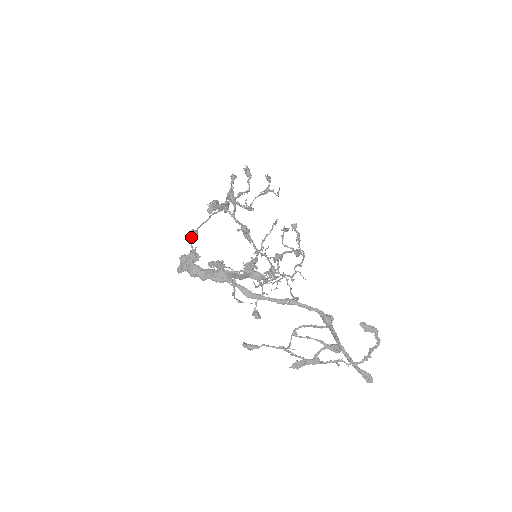
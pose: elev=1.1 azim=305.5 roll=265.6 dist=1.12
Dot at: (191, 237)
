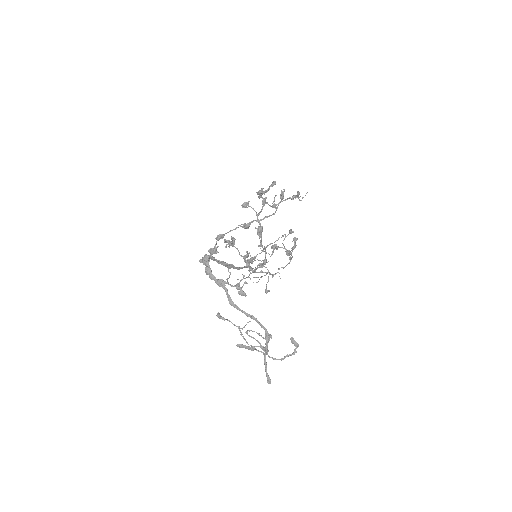
Dot at: (218, 238)
